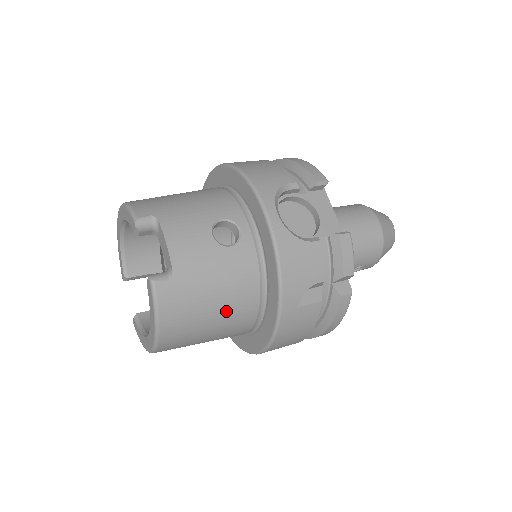
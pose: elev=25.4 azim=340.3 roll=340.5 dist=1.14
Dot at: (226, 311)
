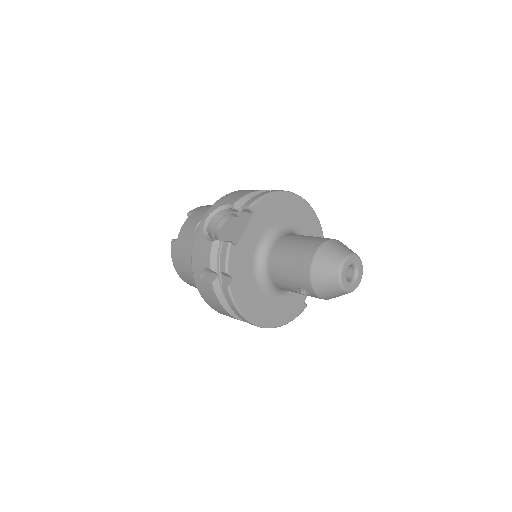
Dot at: occluded
